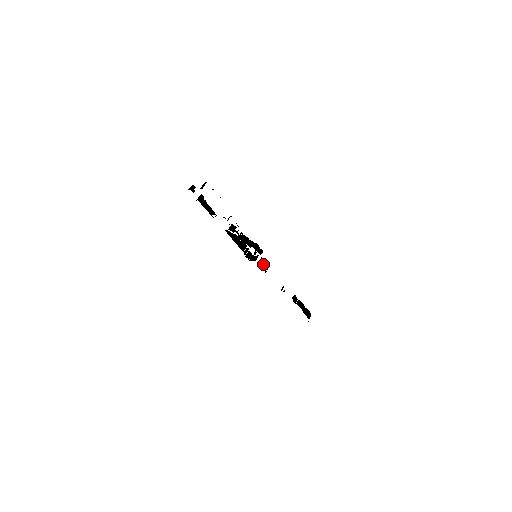
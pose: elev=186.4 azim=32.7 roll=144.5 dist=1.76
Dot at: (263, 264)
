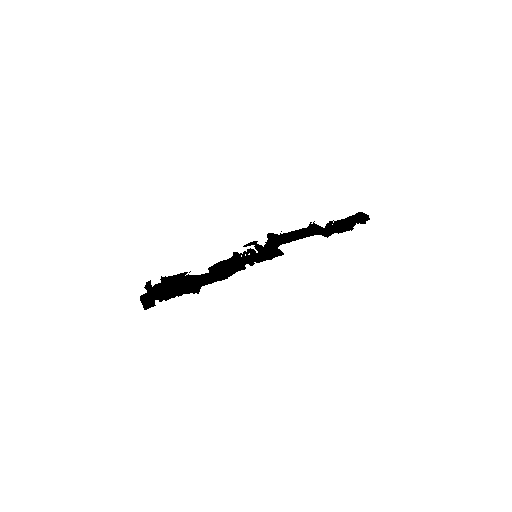
Dot at: (273, 235)
